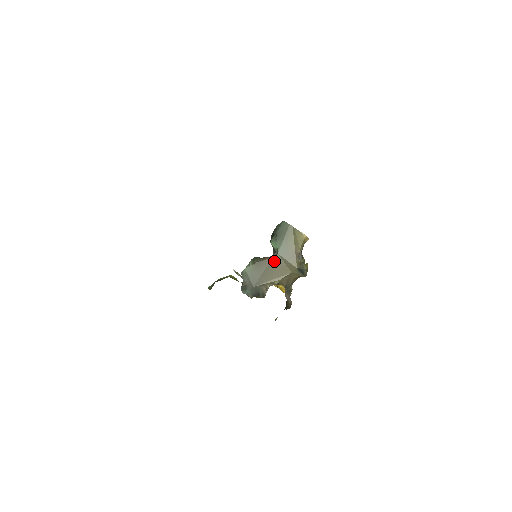
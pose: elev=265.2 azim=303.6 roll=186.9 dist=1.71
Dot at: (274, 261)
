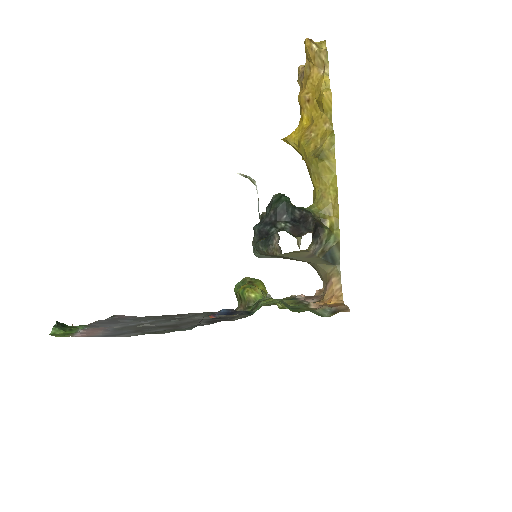
Dot at: occluded
